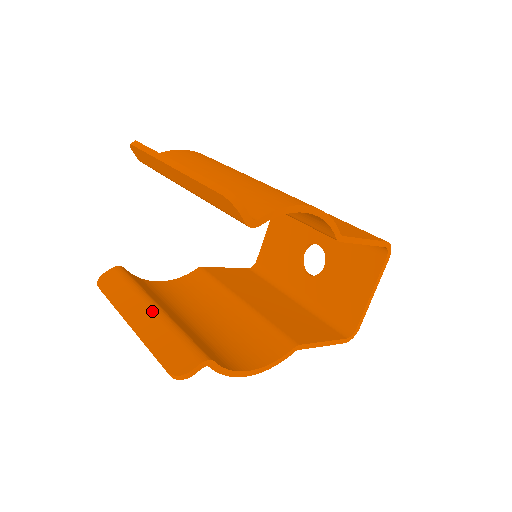
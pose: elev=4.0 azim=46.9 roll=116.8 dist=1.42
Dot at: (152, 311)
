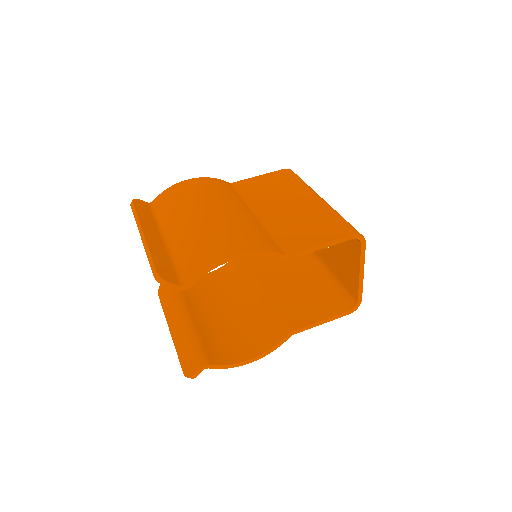
Dot at: (181, 320)
